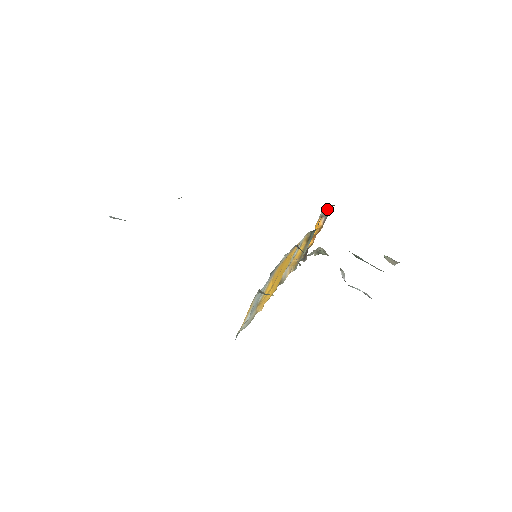
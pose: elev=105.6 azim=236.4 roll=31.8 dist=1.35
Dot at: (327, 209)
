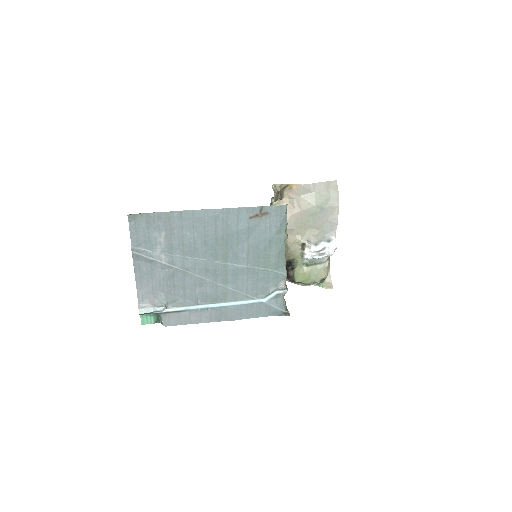
Dot at: occluded
